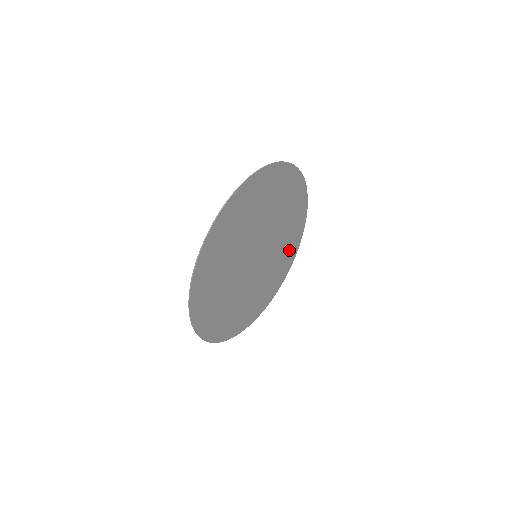
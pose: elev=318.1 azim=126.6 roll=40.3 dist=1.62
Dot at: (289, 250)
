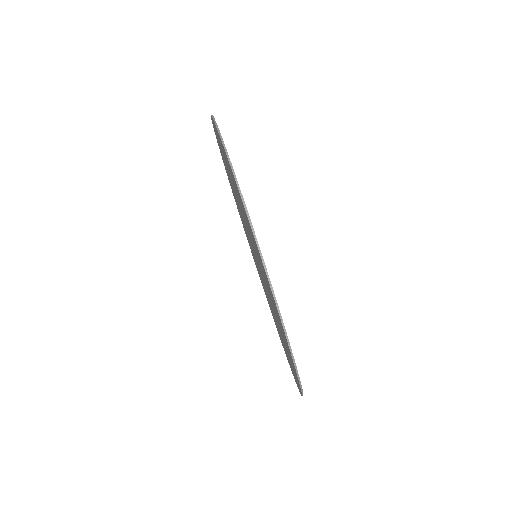
Dot at: occluded
